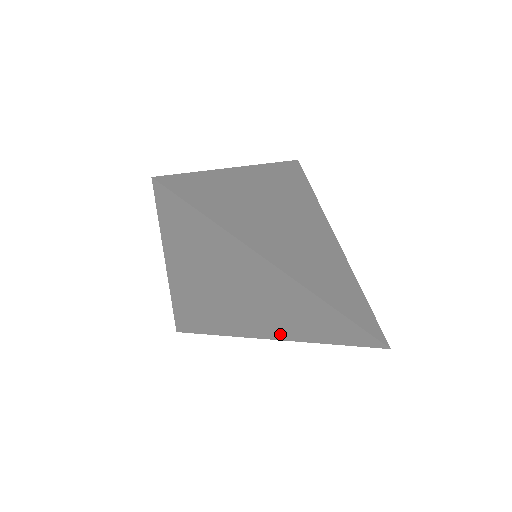
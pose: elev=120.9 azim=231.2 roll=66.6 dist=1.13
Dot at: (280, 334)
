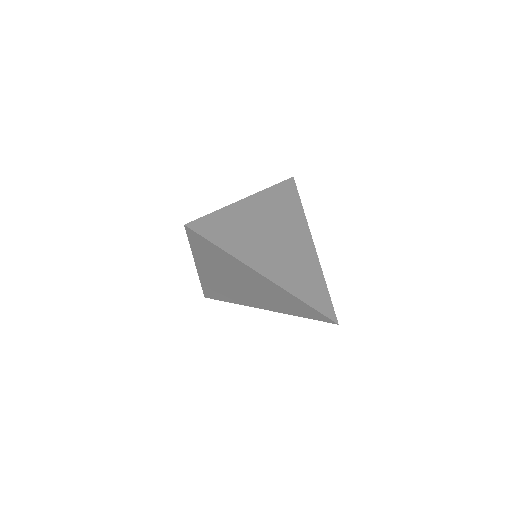
Dot at: (271, 308)
